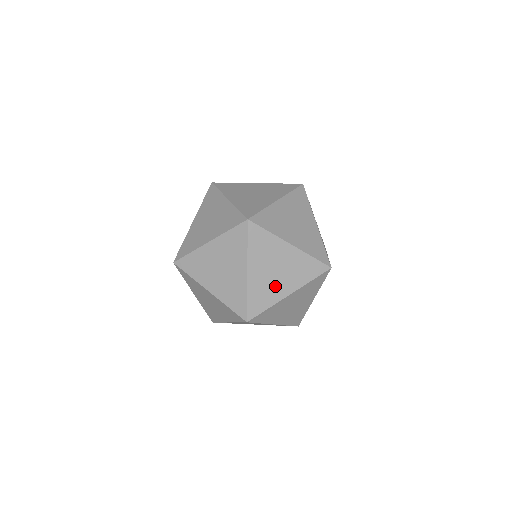
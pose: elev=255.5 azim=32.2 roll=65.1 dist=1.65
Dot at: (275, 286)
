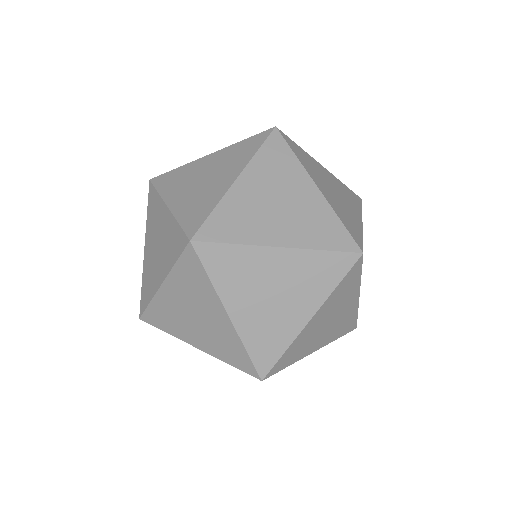
Dot at: (347, 210)
